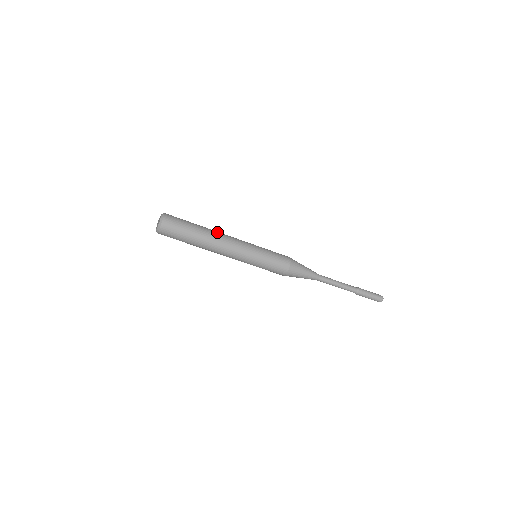
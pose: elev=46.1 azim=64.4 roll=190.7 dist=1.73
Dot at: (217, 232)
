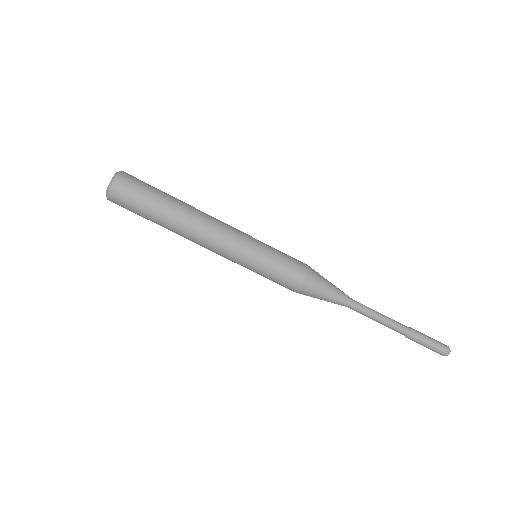
Dot at: (199, 211)
